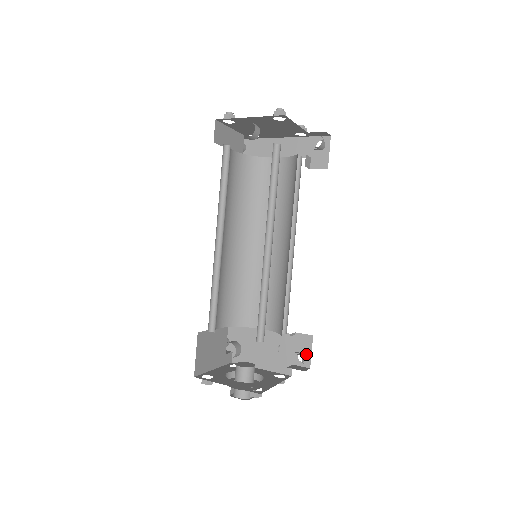
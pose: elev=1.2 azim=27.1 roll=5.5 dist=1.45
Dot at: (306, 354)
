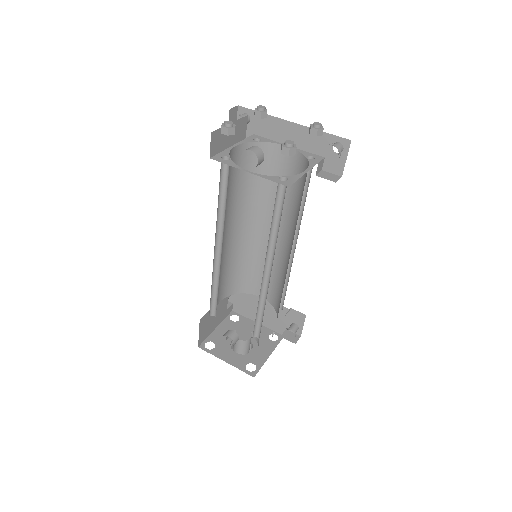
Dot at: (298, 326)
